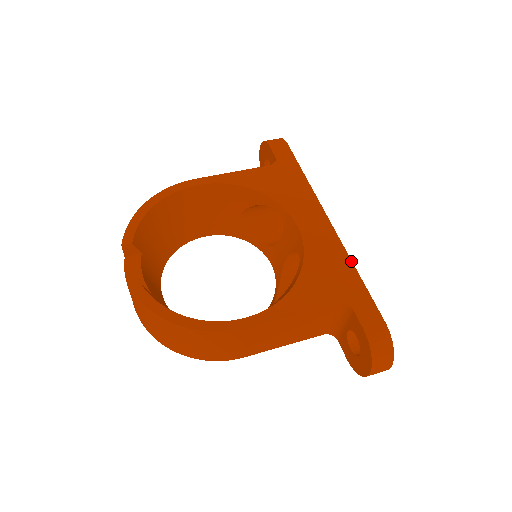
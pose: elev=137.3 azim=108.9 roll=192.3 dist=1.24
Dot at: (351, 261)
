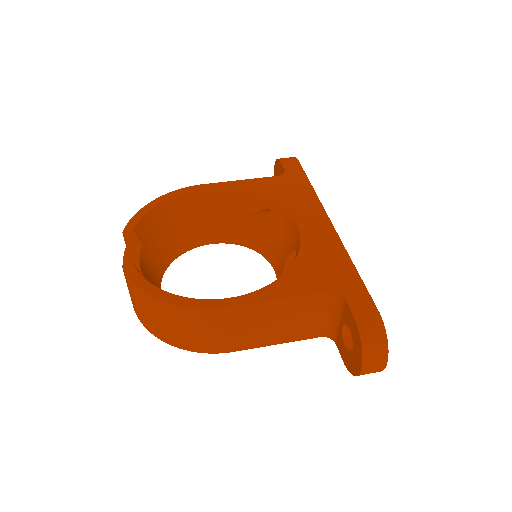
Dot at: (348, 256)
